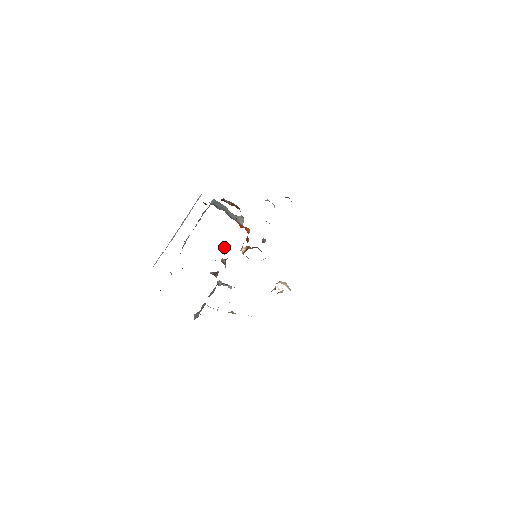
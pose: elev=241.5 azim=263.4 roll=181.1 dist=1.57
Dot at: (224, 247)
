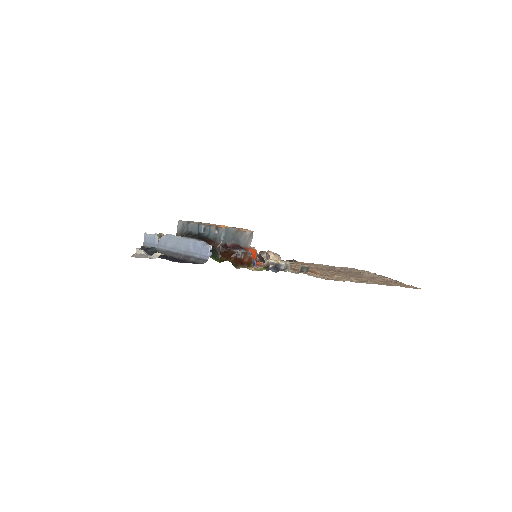
Dot at: occluded
